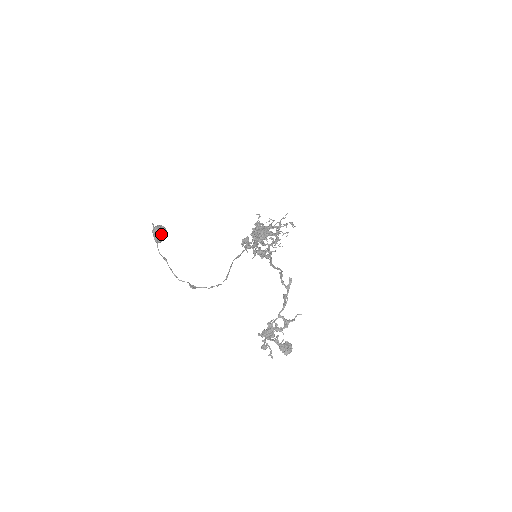
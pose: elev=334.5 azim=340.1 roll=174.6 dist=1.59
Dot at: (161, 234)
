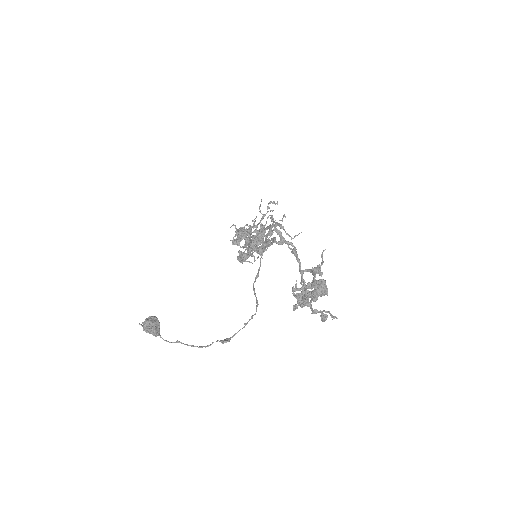
Dot at: (151, 324)
